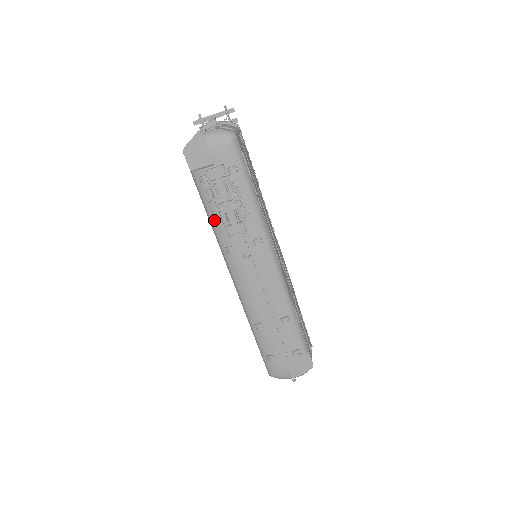
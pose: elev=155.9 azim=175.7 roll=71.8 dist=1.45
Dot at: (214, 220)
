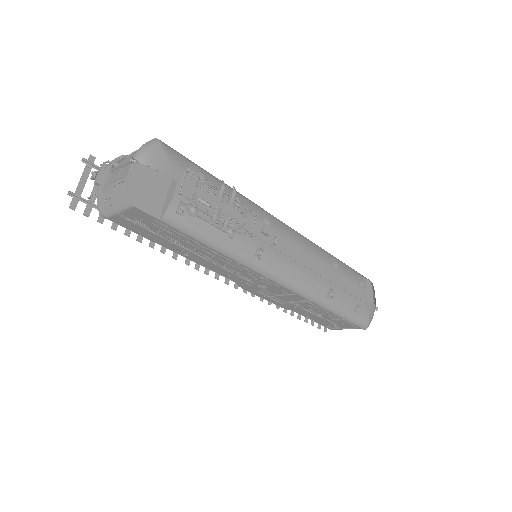
Dot at: (224, 242)
